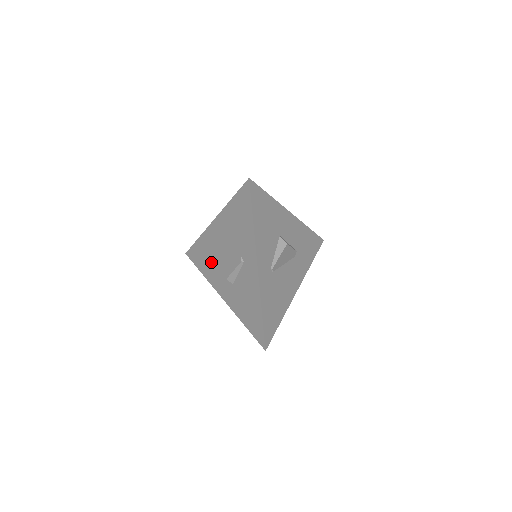
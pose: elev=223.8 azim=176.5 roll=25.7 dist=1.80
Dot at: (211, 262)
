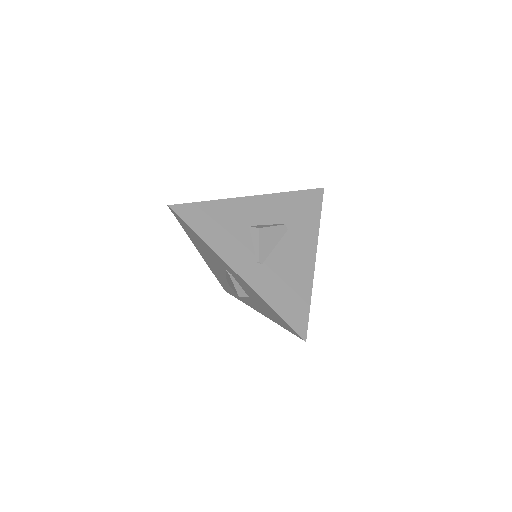
Dot at: (231, 288)
